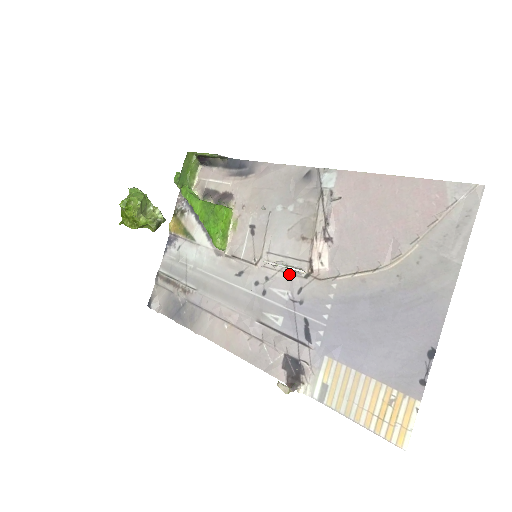
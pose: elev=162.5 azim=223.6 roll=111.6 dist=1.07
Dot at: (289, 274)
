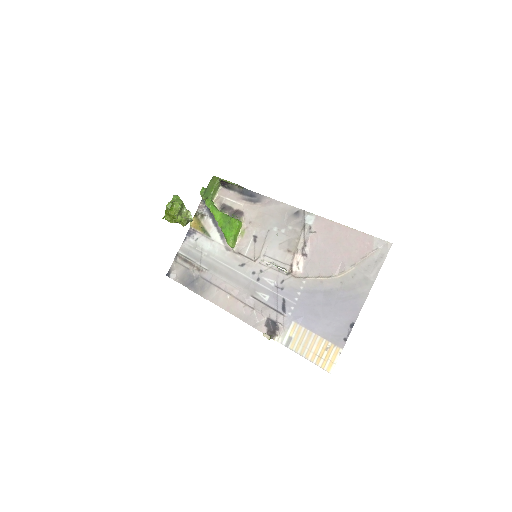
Dot at: (276, 271)
